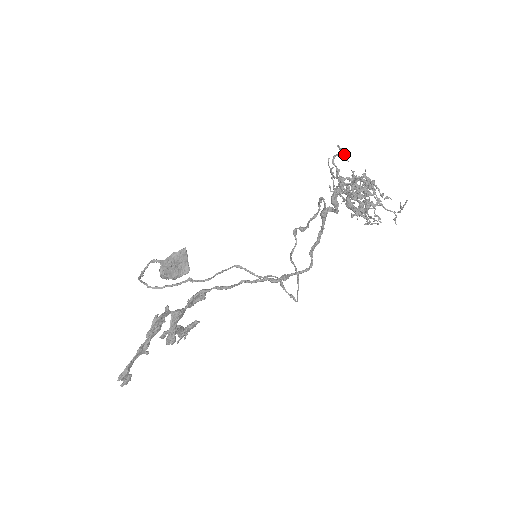
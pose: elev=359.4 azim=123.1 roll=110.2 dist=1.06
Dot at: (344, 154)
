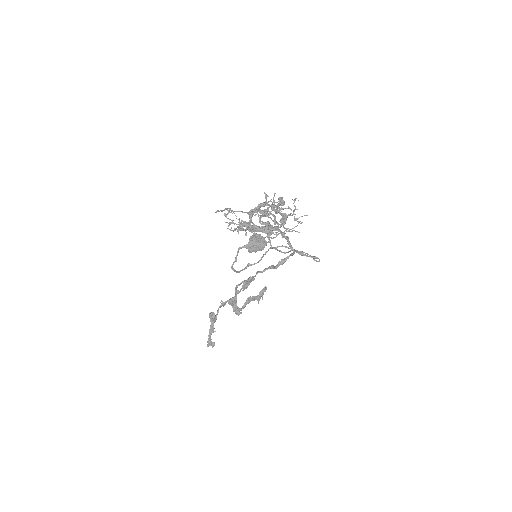
Dot at: occluded
